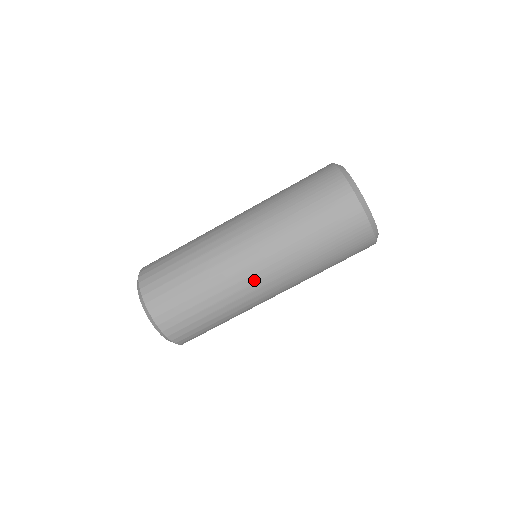
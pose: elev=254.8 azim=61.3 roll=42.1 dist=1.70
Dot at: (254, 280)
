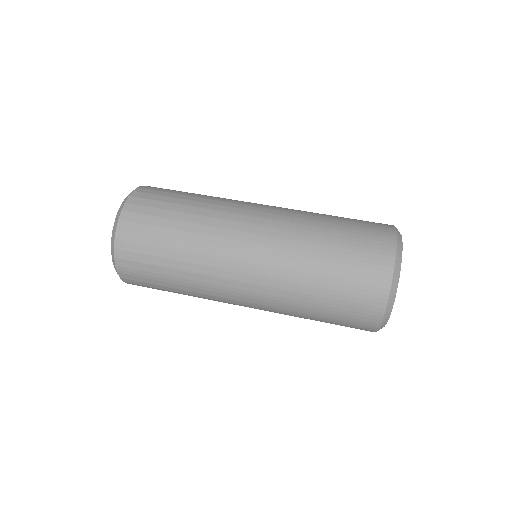
Dot at: (249, 214)
